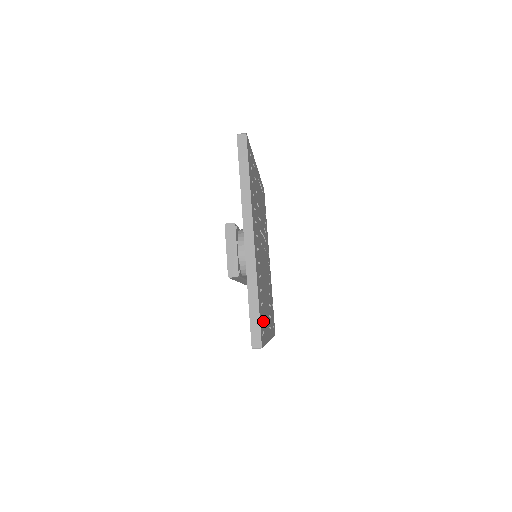
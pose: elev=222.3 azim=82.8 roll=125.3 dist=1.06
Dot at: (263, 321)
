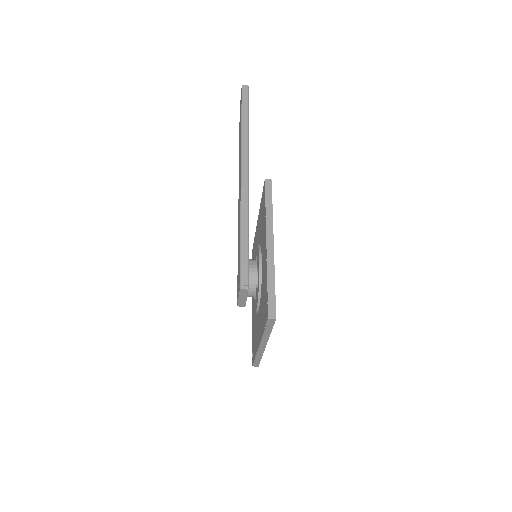
Dot at: occluded
